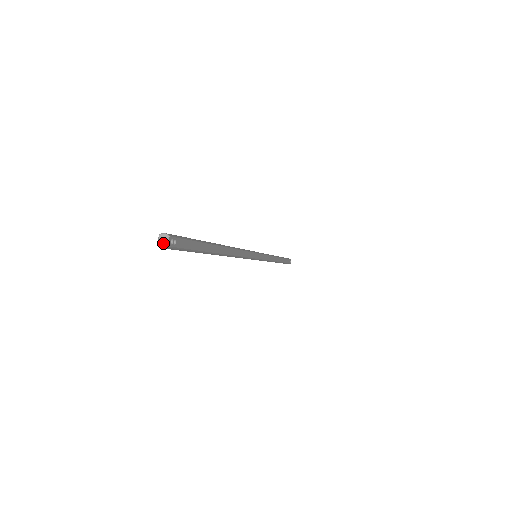
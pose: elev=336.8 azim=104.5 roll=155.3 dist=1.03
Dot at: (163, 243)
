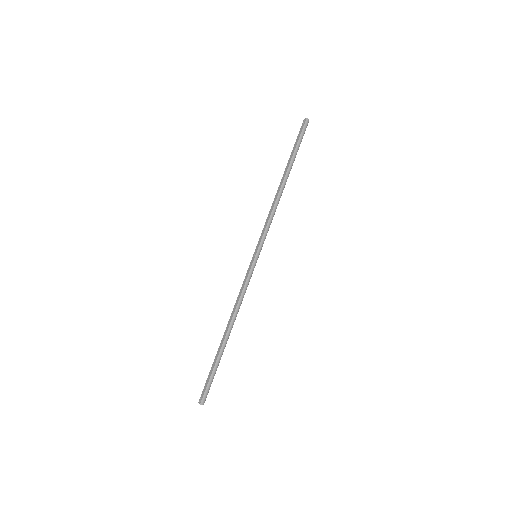
Dot at: (307, 119)
